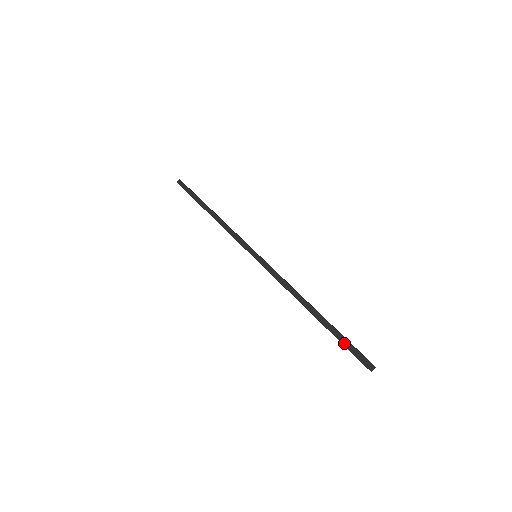
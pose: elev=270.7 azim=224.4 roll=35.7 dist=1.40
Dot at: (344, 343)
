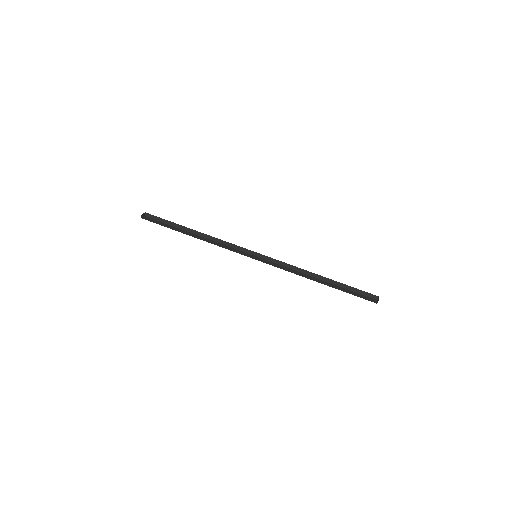
Dot at: (352, 290)
